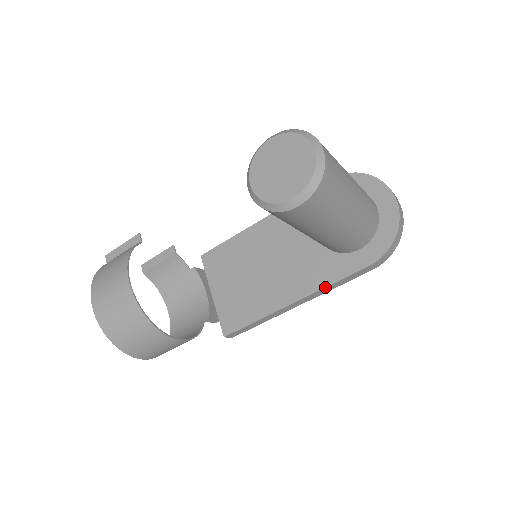
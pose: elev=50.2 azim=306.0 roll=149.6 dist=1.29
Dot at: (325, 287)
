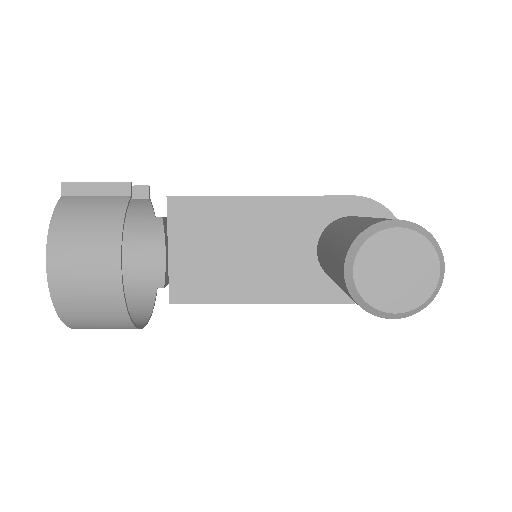
Dot at: (302, 303)
